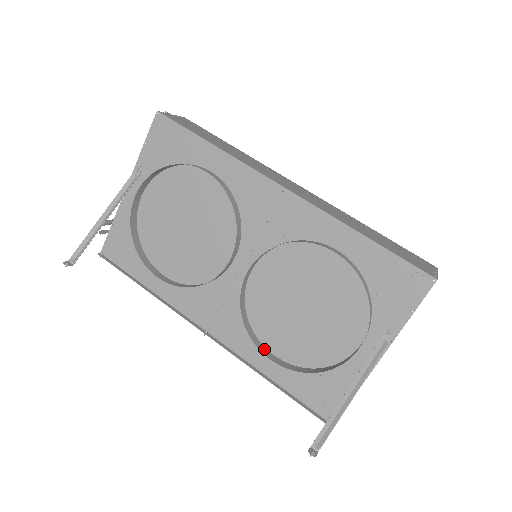
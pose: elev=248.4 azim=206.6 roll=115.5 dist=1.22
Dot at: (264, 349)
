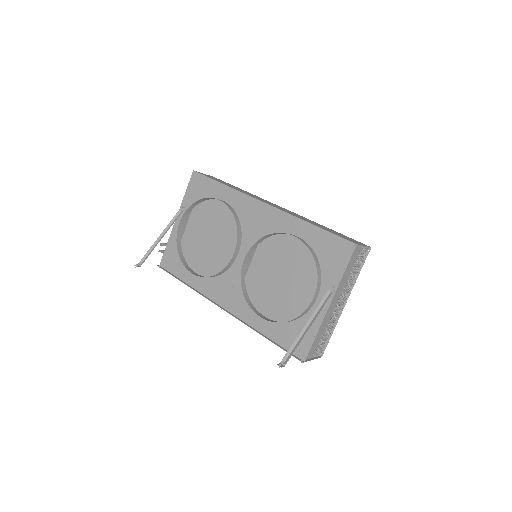
Dot at: (258, 312)
